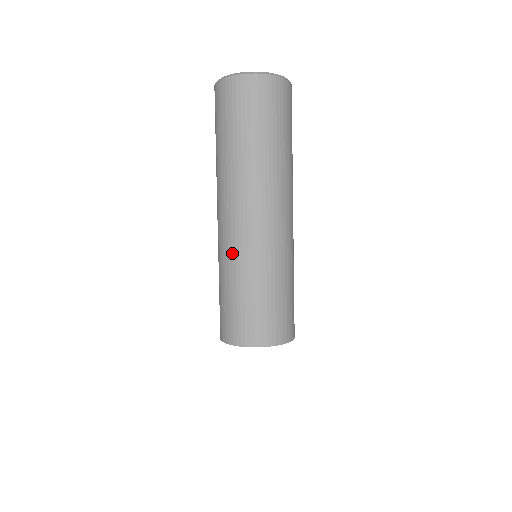
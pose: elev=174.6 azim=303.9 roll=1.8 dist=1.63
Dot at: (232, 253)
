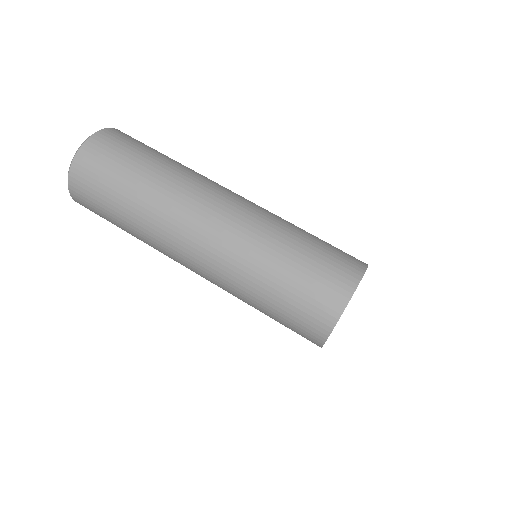
Dot at: (249, 235)
